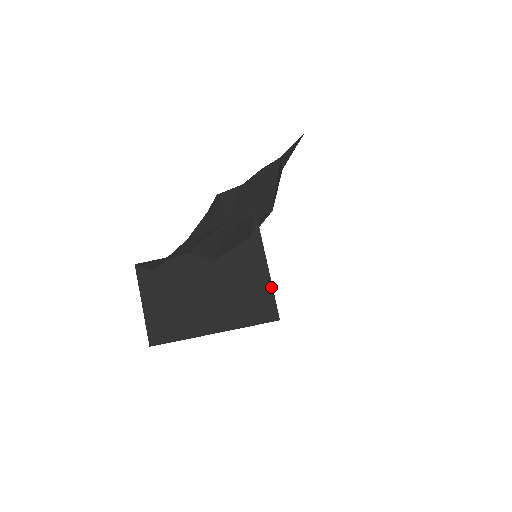
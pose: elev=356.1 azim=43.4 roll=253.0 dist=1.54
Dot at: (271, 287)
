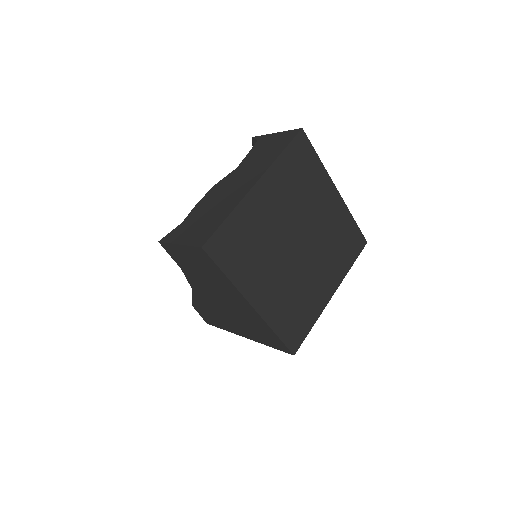
Dot at: (286, 131)
